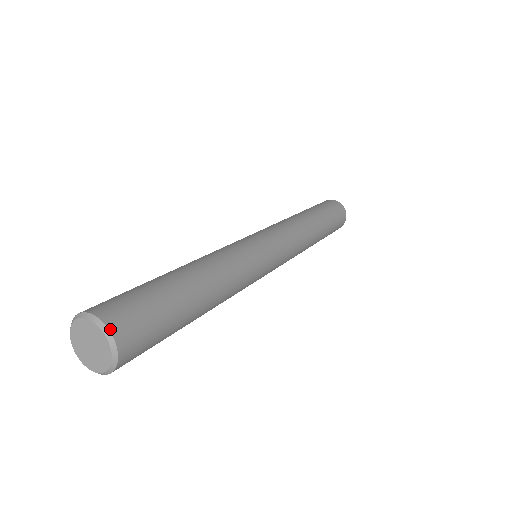
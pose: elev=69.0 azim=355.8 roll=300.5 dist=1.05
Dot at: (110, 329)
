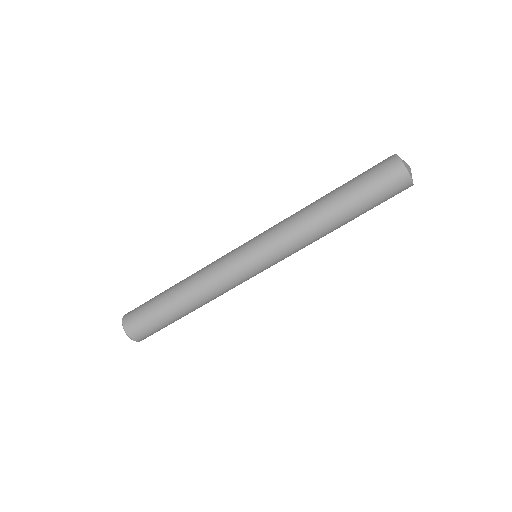
Dot at: (126, 332)
